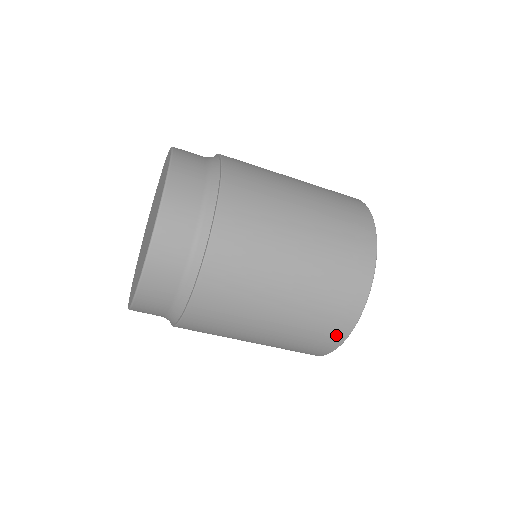
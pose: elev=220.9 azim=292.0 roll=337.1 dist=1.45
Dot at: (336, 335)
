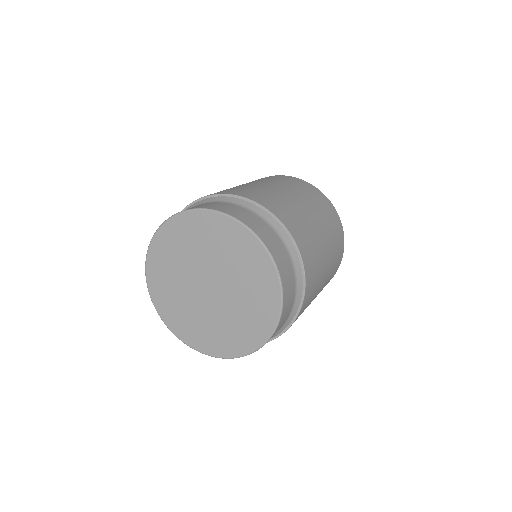
Dot at: occluded
